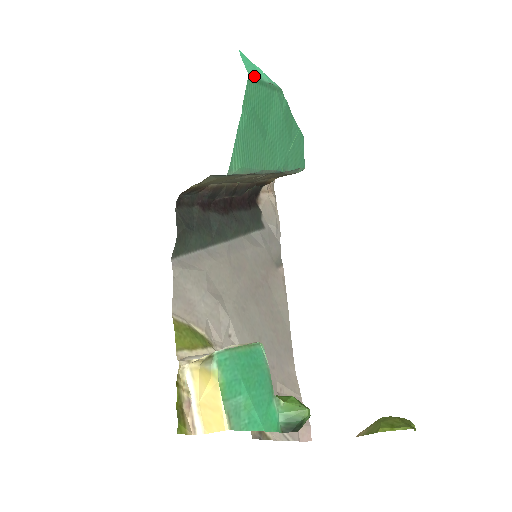
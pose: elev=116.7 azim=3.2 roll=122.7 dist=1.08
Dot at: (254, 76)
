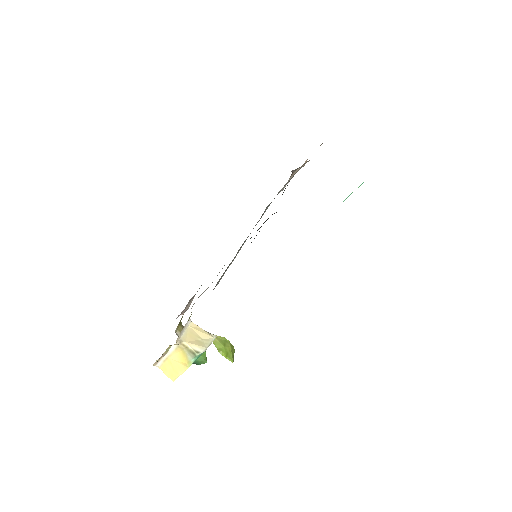
Dot at: occluded
